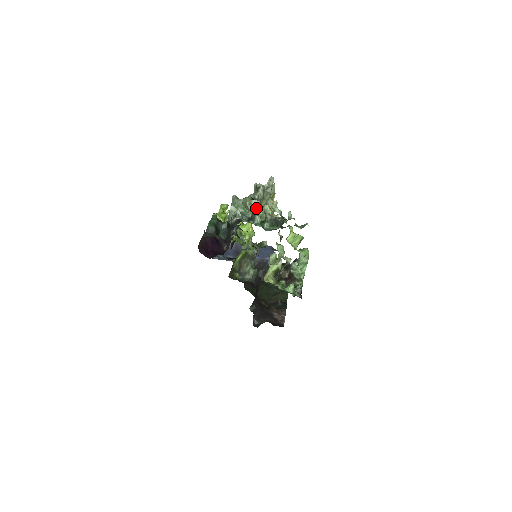
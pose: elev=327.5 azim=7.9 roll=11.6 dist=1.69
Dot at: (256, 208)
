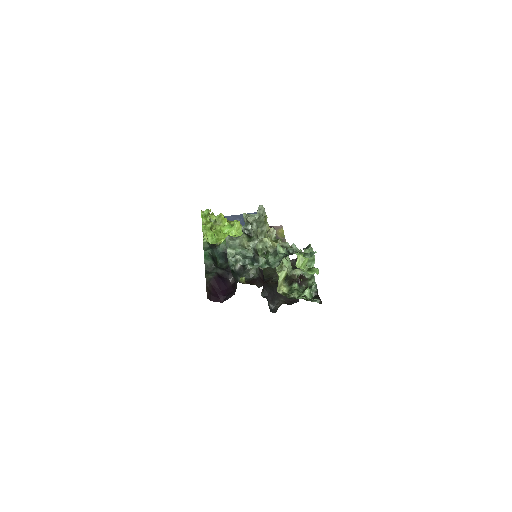
Dot at: (255, 246)
